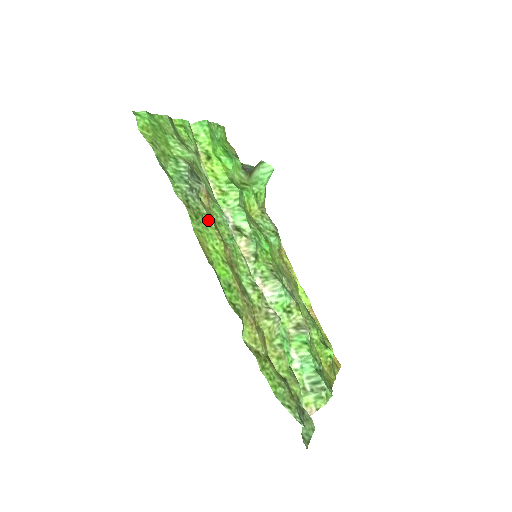
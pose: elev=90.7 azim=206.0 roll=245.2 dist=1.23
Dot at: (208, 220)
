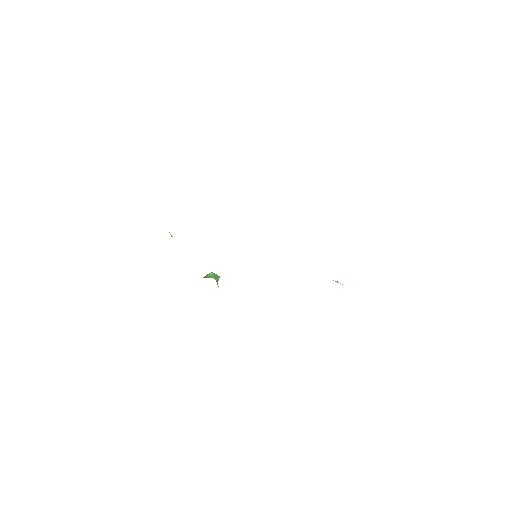
Dot at: occluded
